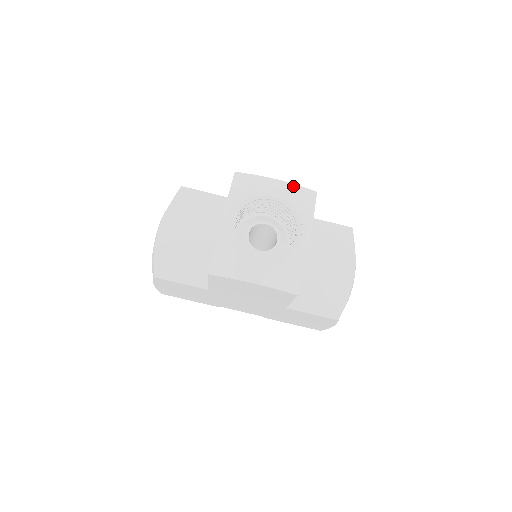
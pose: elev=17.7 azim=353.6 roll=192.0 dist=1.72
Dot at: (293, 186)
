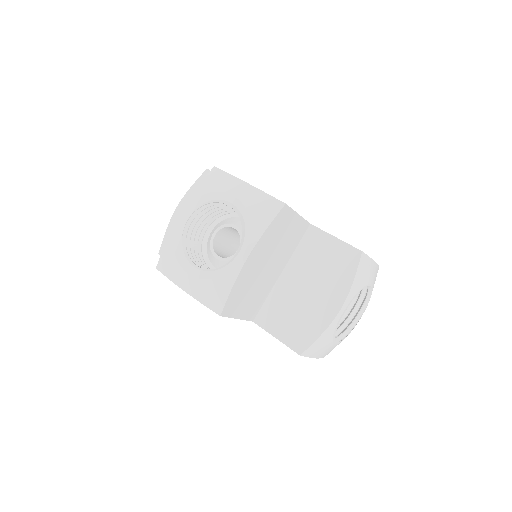
Dot at: (258, 193)
